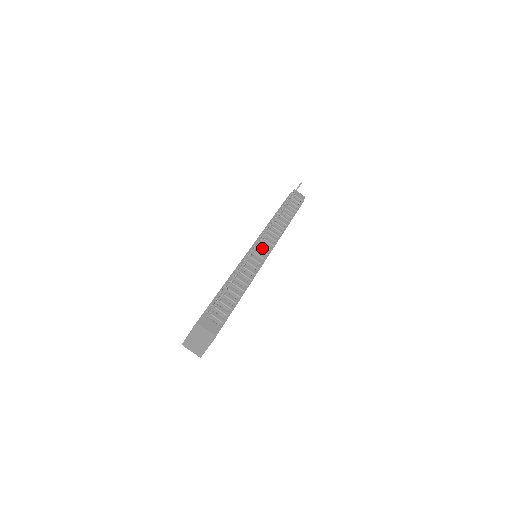
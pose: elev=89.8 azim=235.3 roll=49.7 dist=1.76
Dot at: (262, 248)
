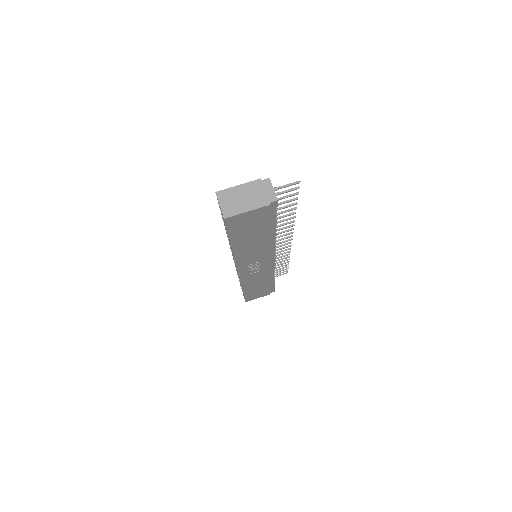
Dot at: occluded
